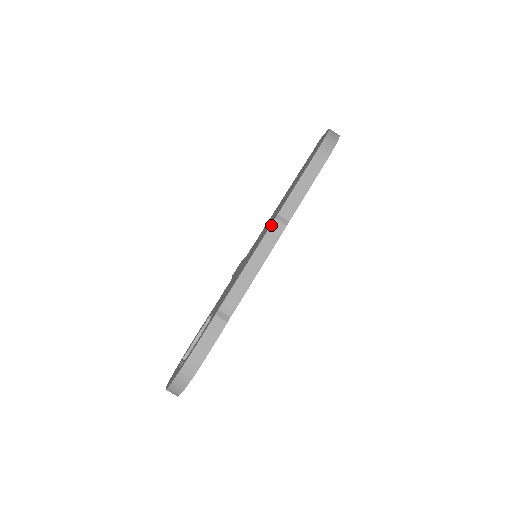
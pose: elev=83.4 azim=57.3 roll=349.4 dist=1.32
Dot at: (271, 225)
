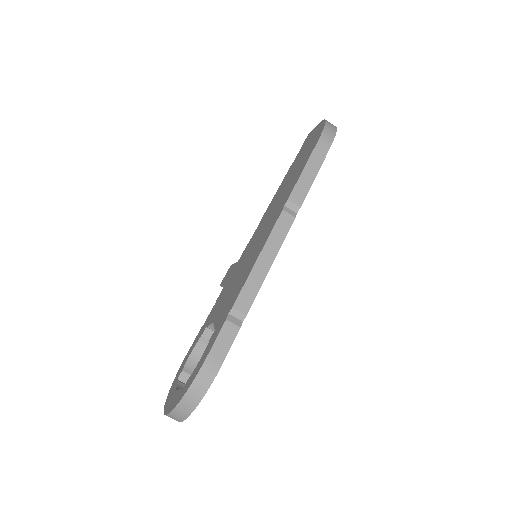
Dot at: (279, 217)
